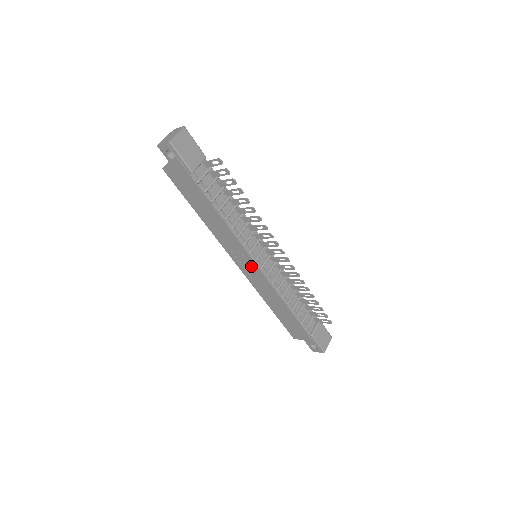
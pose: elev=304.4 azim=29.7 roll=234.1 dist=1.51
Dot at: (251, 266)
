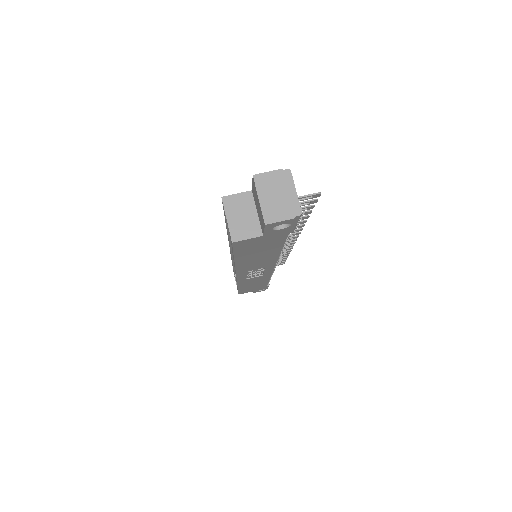
Dot at: (261, 272)
